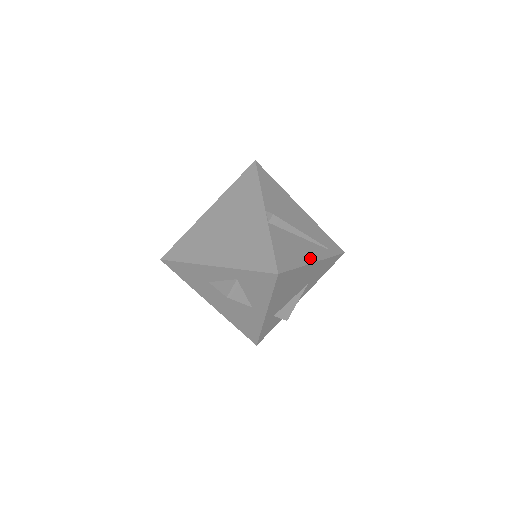
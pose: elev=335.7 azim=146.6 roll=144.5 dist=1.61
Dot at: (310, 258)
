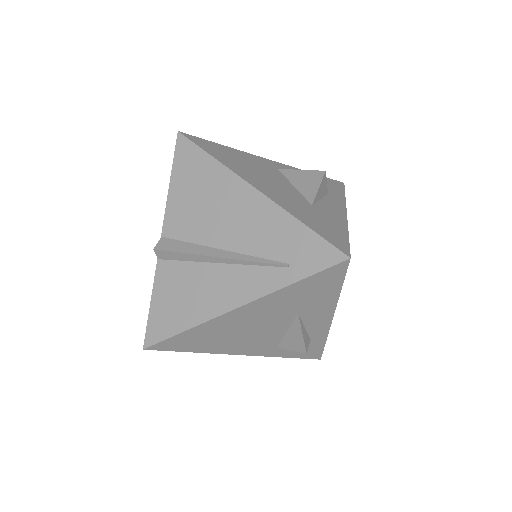
Dot at: (225, 303)
